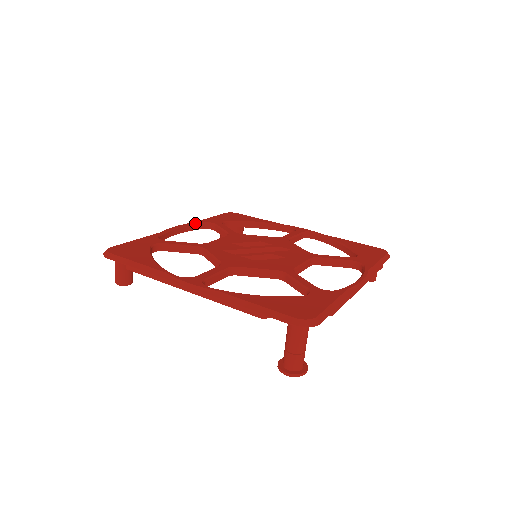
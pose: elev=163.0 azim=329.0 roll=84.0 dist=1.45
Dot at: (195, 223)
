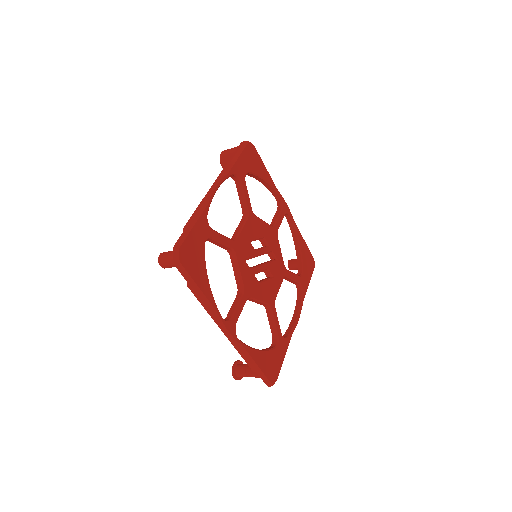
Dot at: (229, 176)
